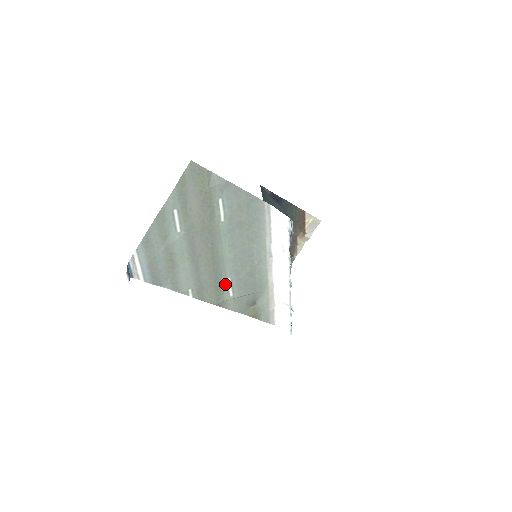
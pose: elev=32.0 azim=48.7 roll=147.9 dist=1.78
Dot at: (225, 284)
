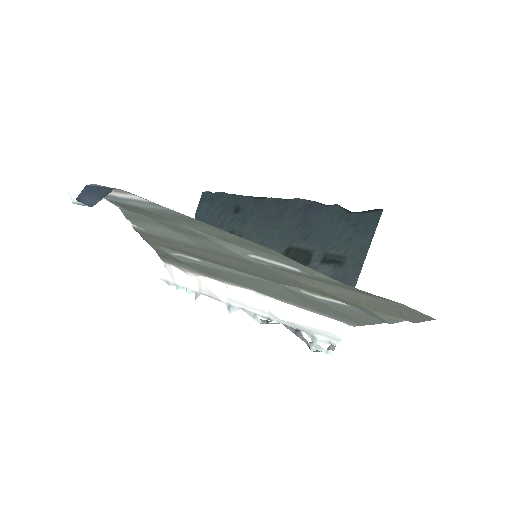
Dot at: (187, 254)
